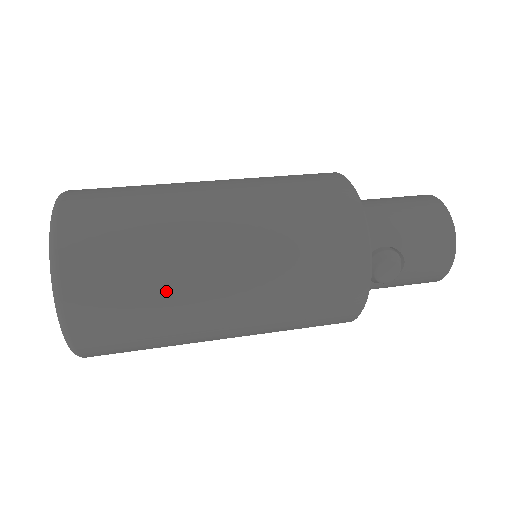
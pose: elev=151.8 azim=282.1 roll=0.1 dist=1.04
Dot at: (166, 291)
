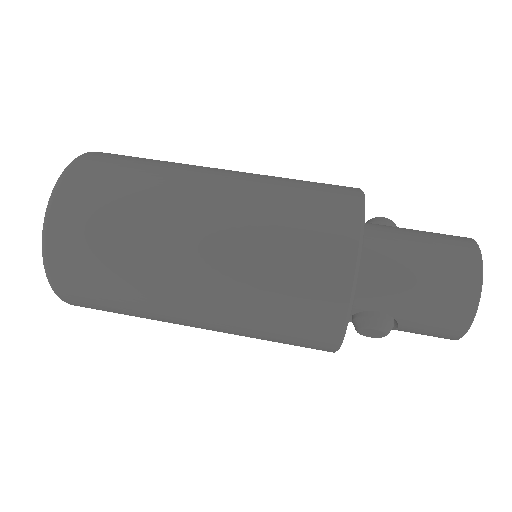
Dot at: (139, 306)
